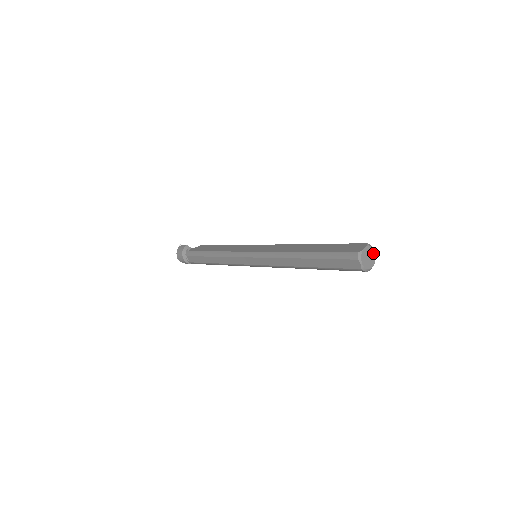
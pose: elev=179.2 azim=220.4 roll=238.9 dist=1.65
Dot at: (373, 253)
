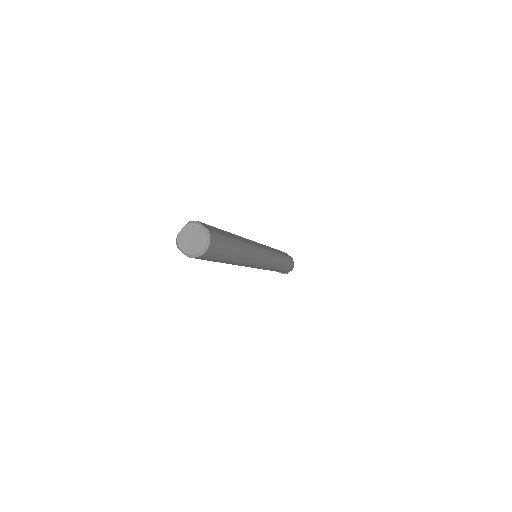
Dot at: (199, 230)
